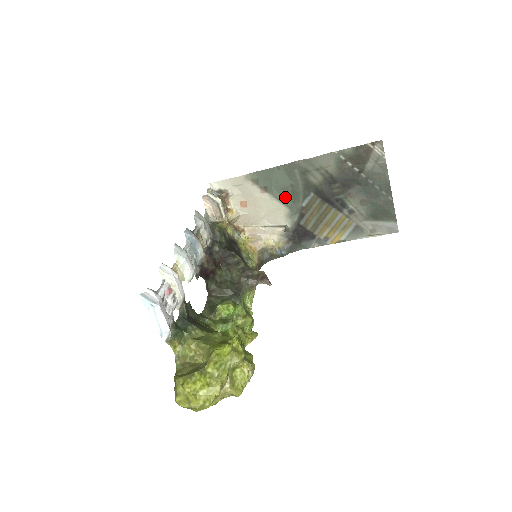
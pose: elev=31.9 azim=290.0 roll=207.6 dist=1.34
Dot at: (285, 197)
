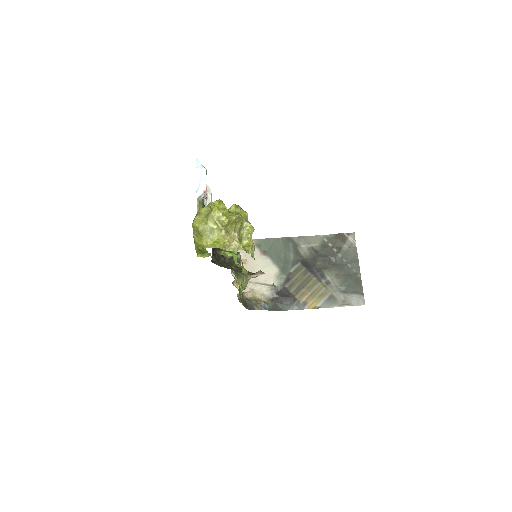
Dot at: (278, 261)
